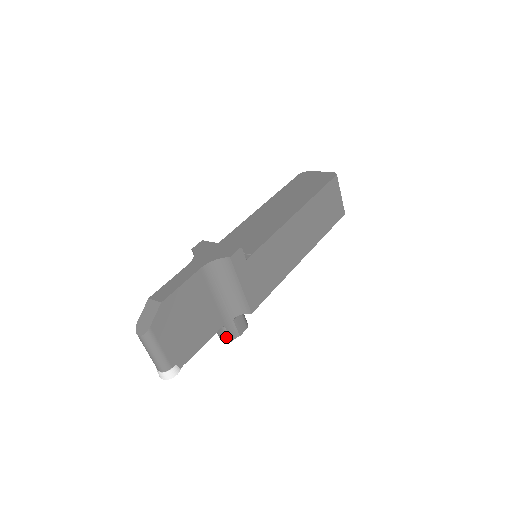
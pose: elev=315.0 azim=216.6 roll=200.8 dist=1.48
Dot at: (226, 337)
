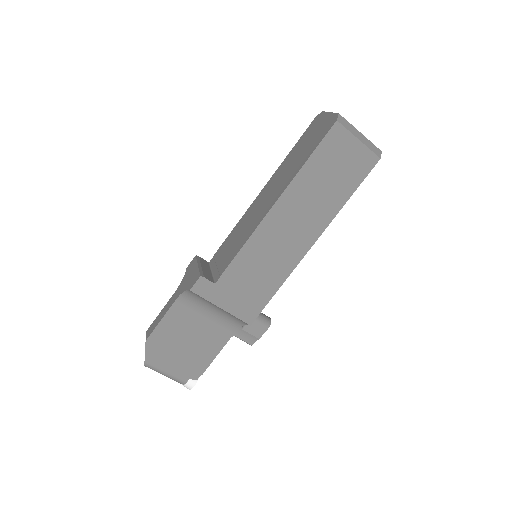
Dot at: occluded
